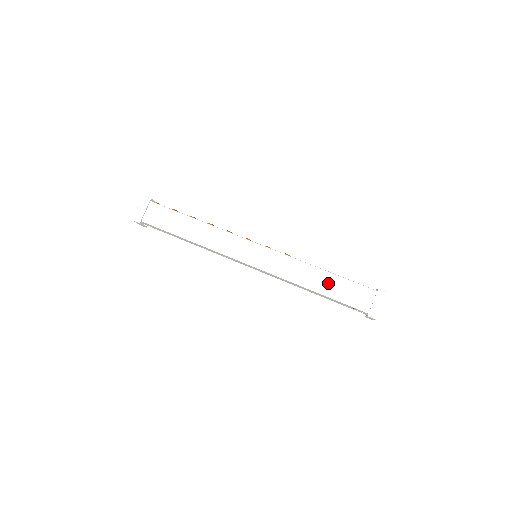
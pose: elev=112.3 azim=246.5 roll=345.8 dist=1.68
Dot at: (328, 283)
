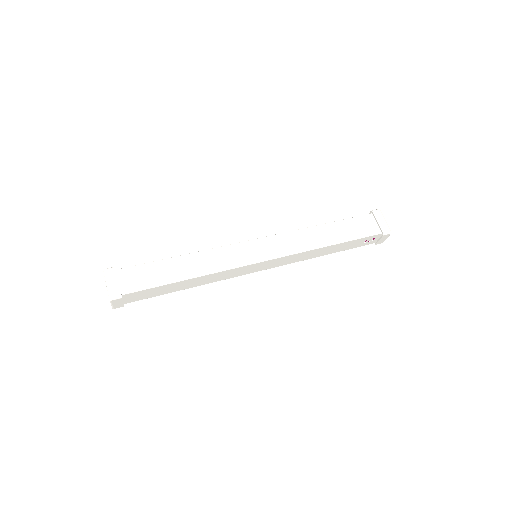
Dot at: (335, 231)
